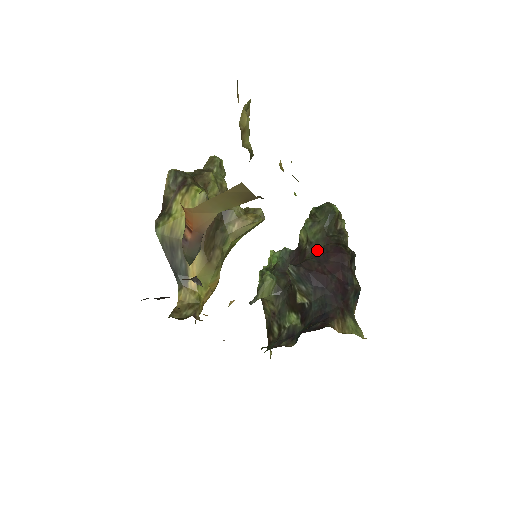
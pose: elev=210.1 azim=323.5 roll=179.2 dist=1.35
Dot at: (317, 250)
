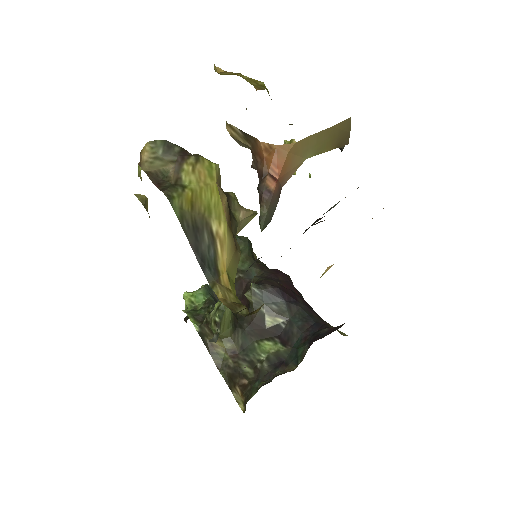
Dot at: occluded
